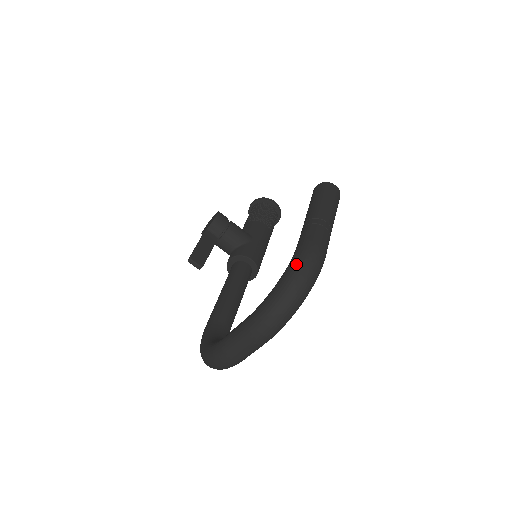
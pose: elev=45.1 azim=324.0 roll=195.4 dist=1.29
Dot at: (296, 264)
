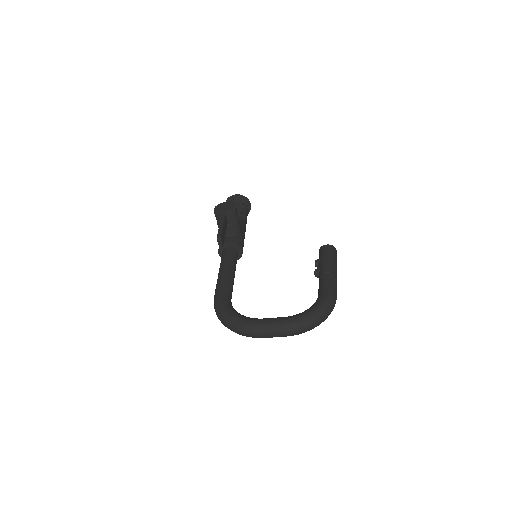
Dot at: (328, 303)
